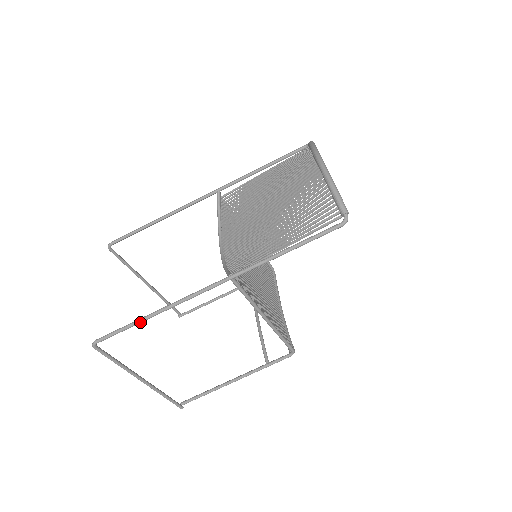
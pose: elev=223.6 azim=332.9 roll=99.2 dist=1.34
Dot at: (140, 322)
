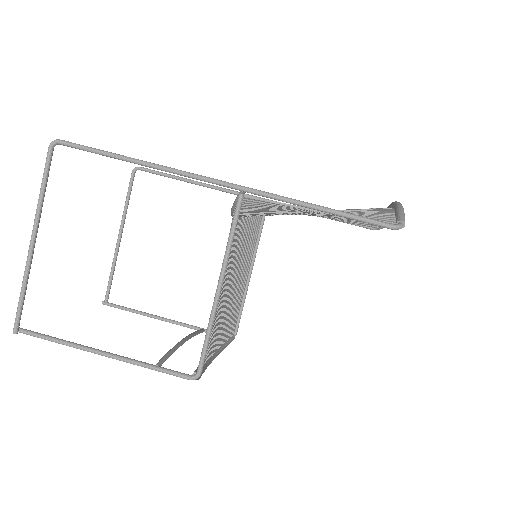
Dot at: (119, 157)
